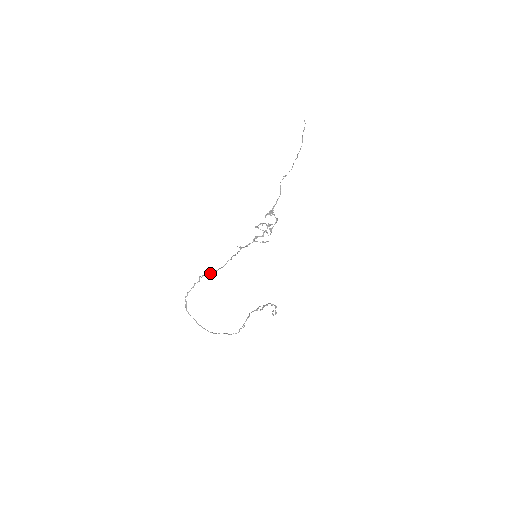
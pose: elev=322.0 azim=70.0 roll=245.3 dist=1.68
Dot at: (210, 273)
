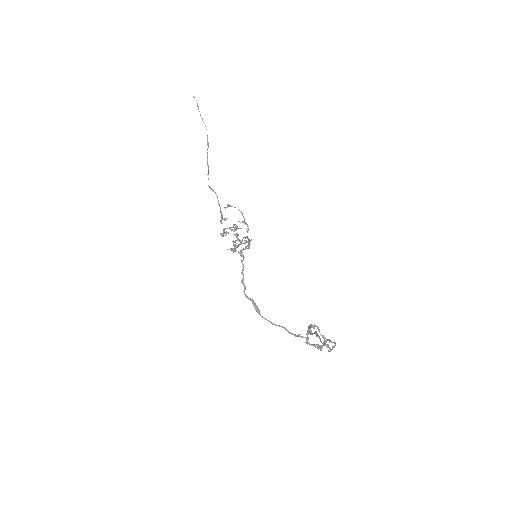
Dot at: (245, 246)
